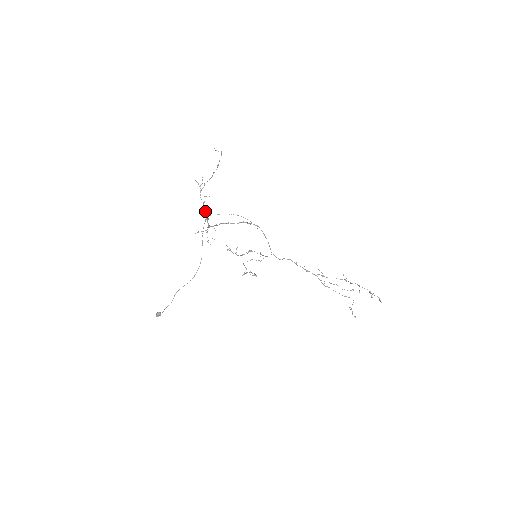
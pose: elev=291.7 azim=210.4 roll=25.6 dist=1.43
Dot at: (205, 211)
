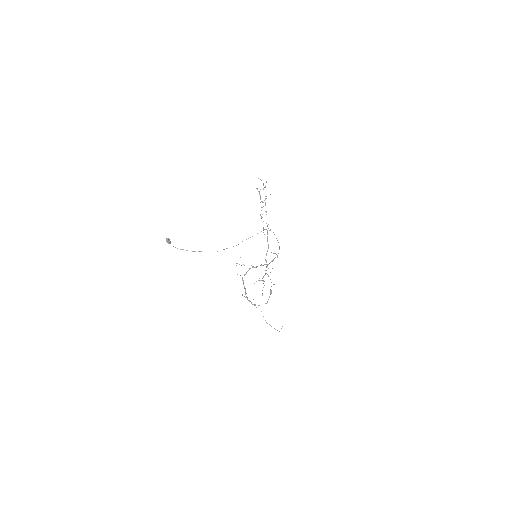
Dot at: (246, 296)
